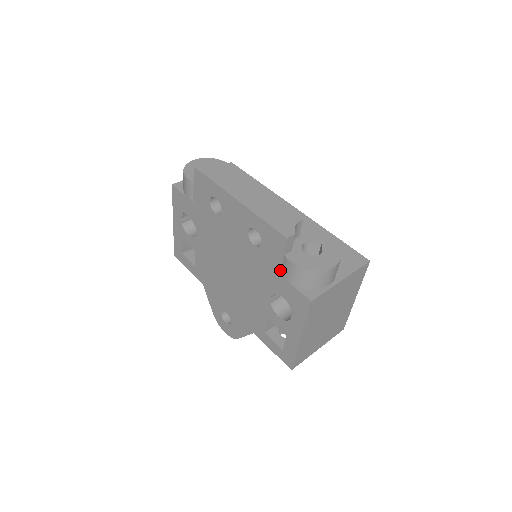
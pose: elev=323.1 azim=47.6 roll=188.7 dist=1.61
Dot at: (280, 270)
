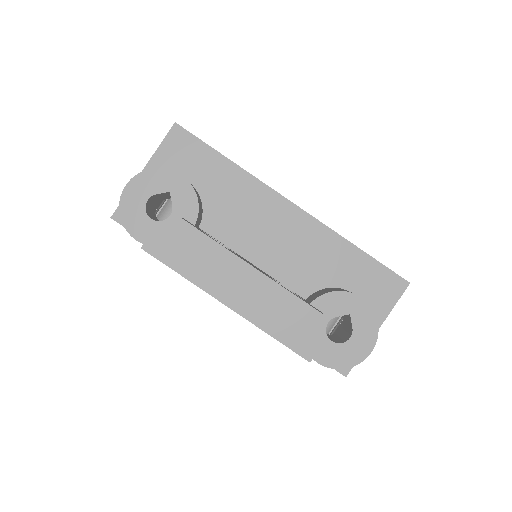
Dot at: occluded
